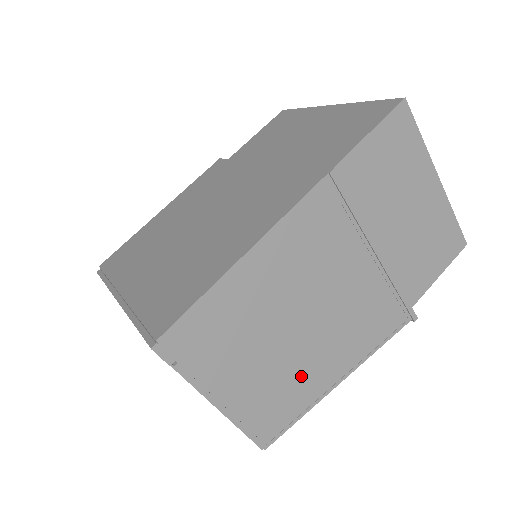
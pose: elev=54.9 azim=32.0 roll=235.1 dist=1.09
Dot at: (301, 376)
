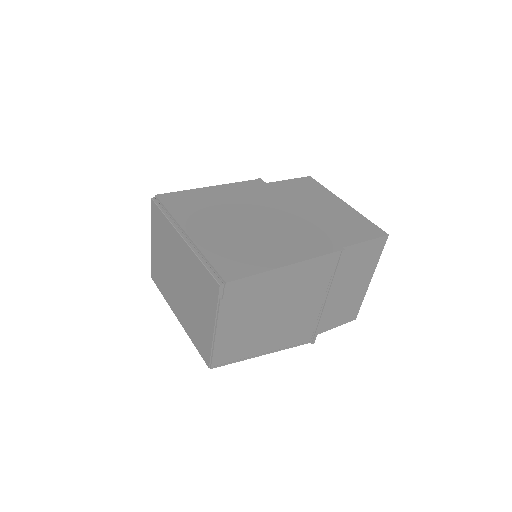
Dot at: (254, 340)
